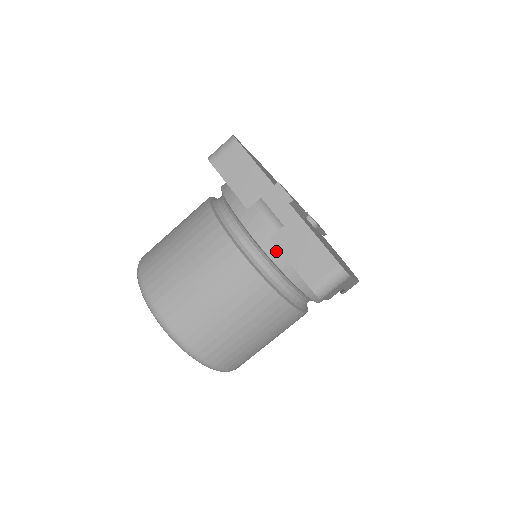
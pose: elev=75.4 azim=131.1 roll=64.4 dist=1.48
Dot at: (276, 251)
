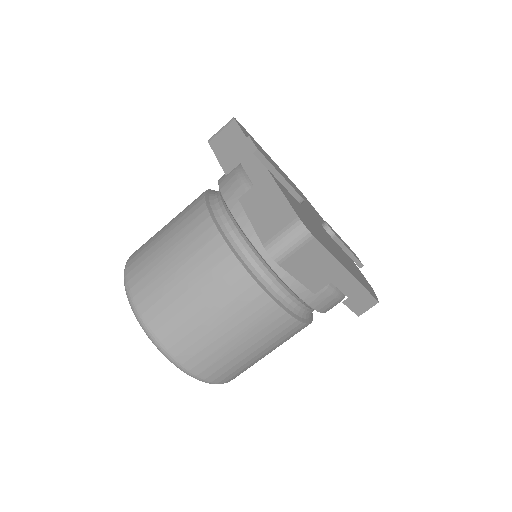
Dot at: (245, 216)
